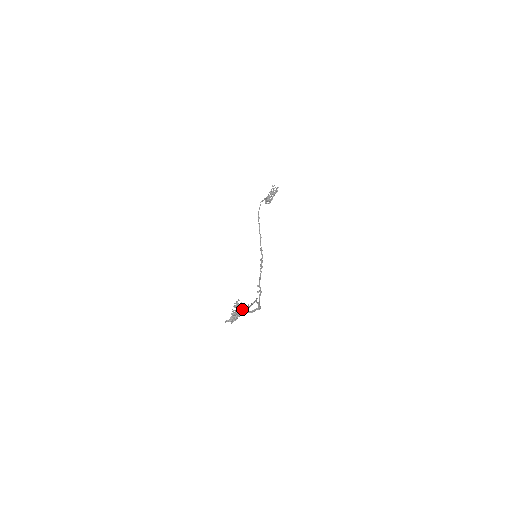
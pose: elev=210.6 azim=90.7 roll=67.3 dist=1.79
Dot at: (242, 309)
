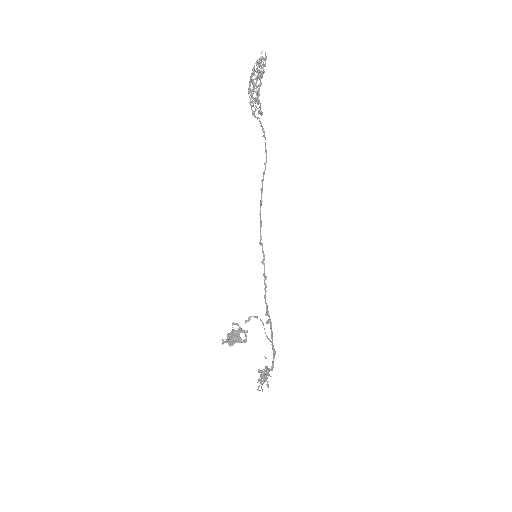
Dot at: occluded
